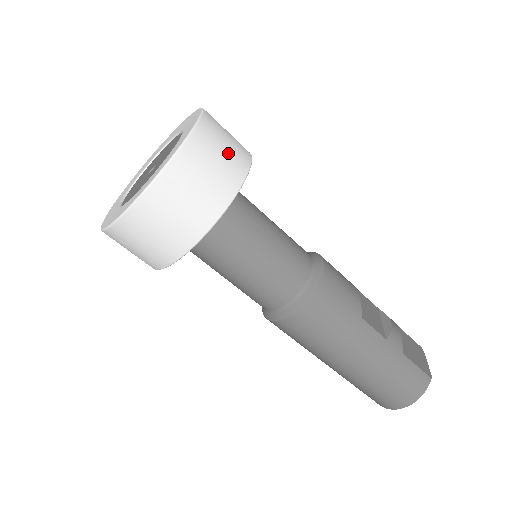
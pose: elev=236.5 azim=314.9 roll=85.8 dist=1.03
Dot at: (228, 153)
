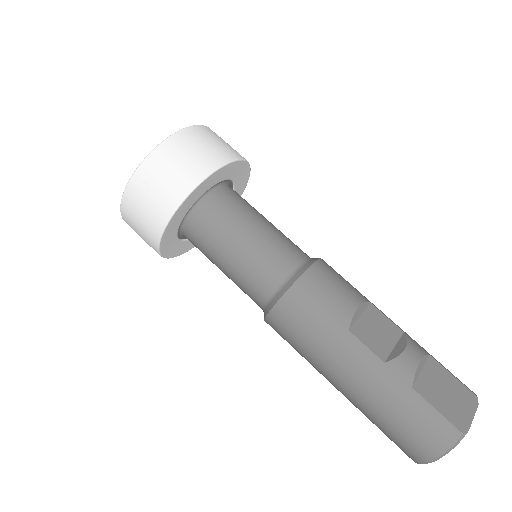
Dot at: (196, 156)
